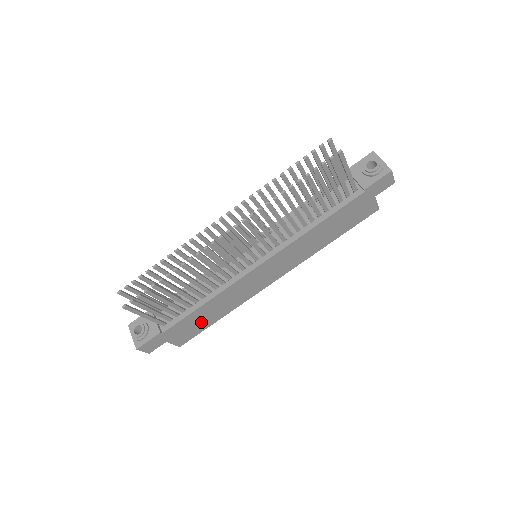
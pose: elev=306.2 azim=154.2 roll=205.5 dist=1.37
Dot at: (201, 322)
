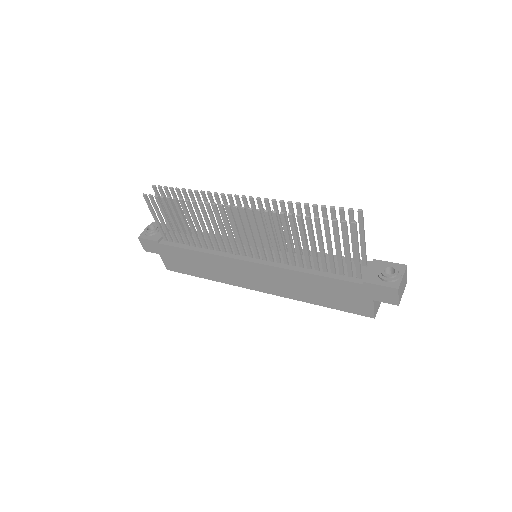
Dot at: (188, 265)
